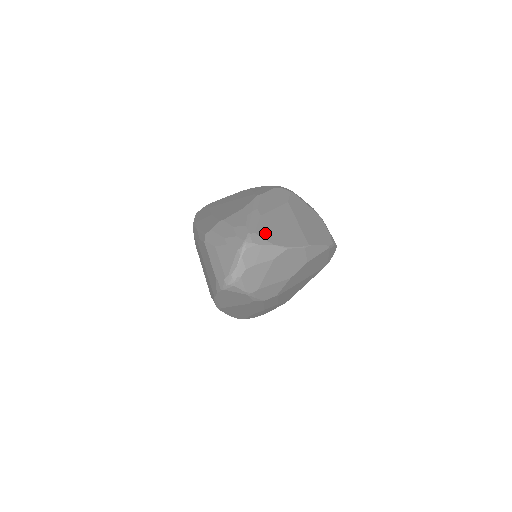
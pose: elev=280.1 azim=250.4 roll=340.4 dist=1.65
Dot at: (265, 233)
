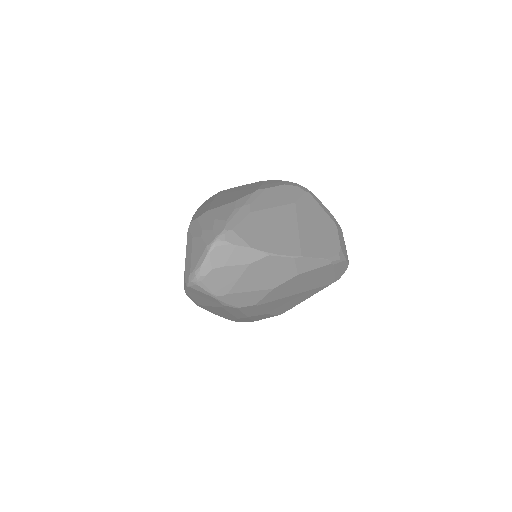
Dot at: (246, 233)
